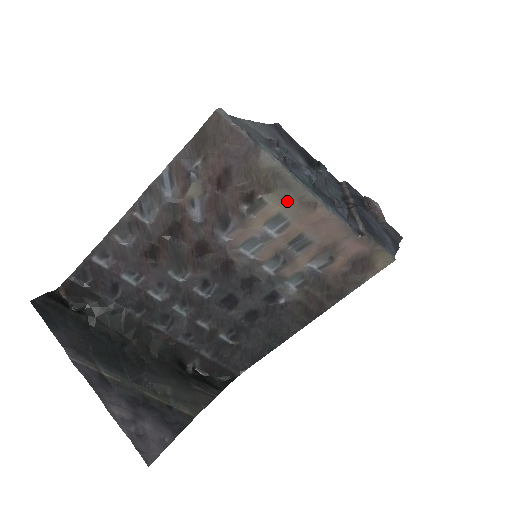
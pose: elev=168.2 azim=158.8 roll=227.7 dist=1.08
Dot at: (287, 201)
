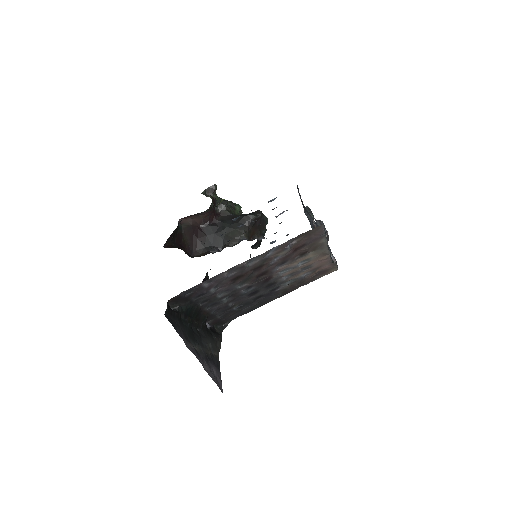
Dot at: (317, 253)
